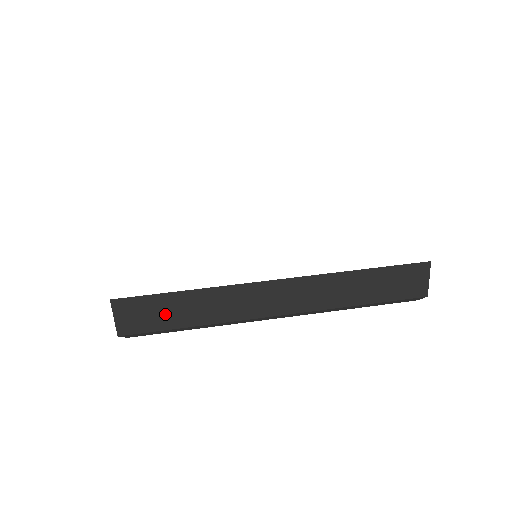
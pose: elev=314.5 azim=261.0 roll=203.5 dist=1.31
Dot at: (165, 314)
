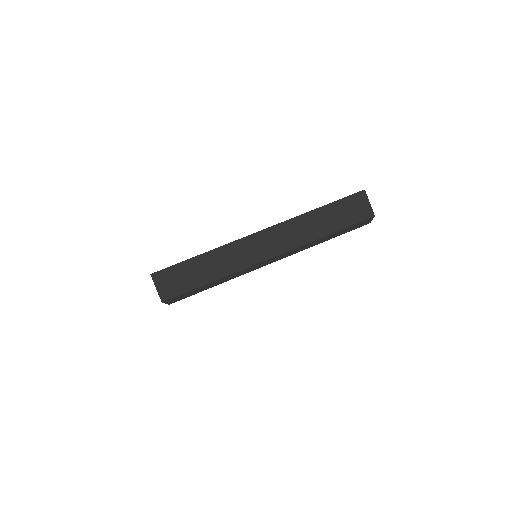
Dot at: (191, 276)
